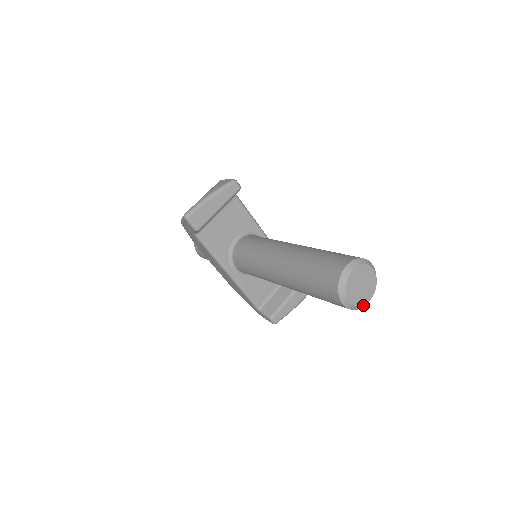
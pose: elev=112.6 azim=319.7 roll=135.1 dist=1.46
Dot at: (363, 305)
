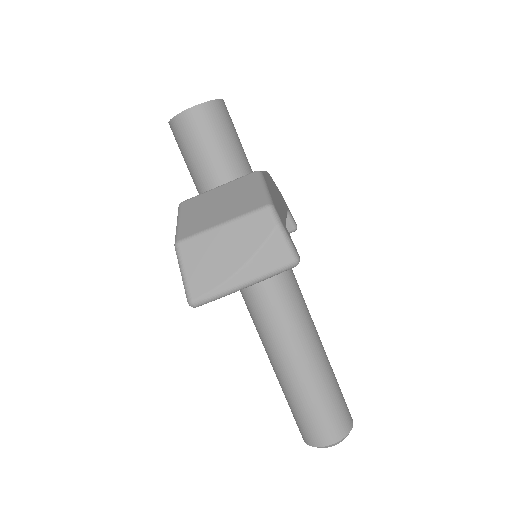
Dot at: occluded
